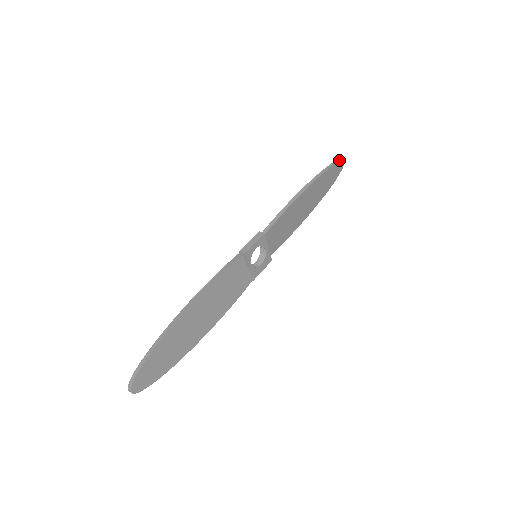
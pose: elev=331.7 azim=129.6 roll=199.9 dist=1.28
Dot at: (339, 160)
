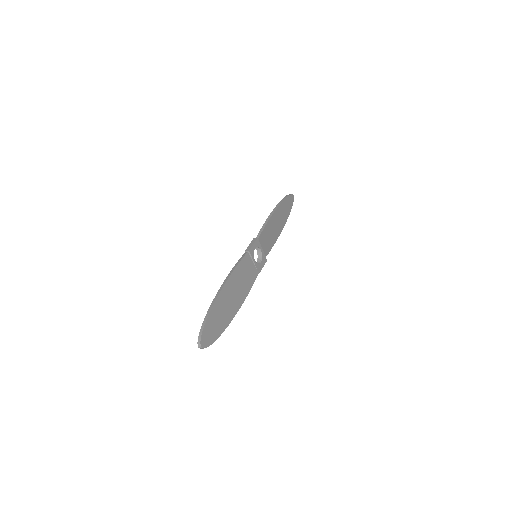
Dot at: (290, 194)
